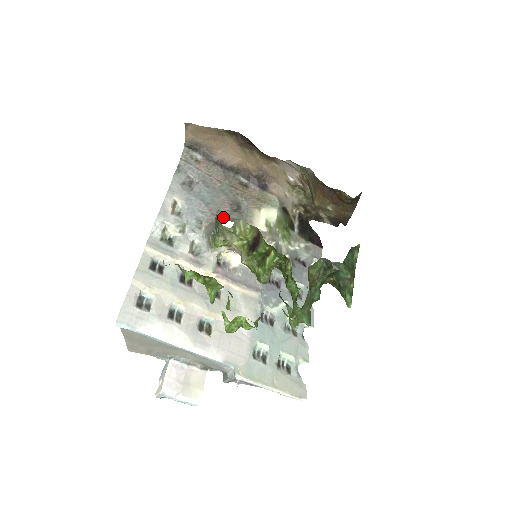
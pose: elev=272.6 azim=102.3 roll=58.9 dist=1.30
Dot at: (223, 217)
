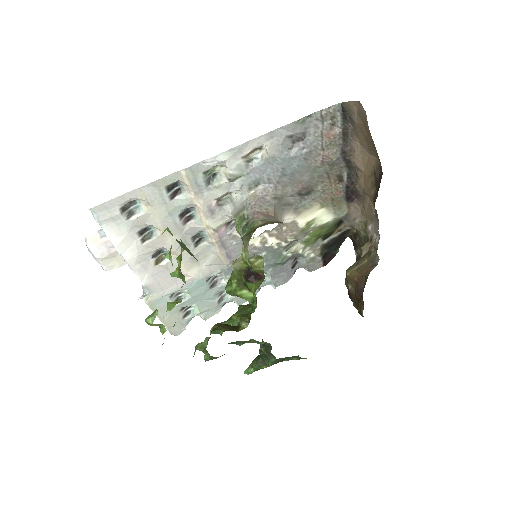
Dot at: (280, 197)
